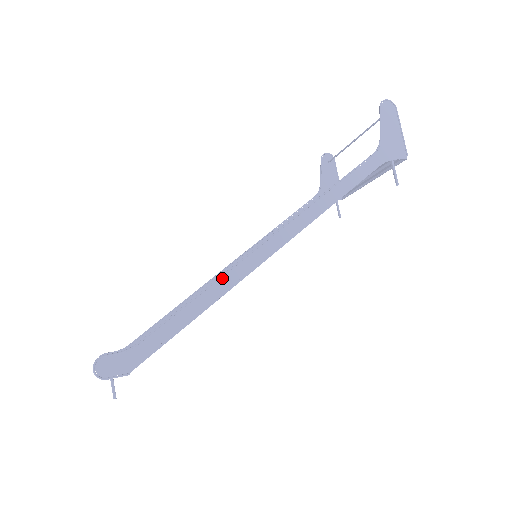
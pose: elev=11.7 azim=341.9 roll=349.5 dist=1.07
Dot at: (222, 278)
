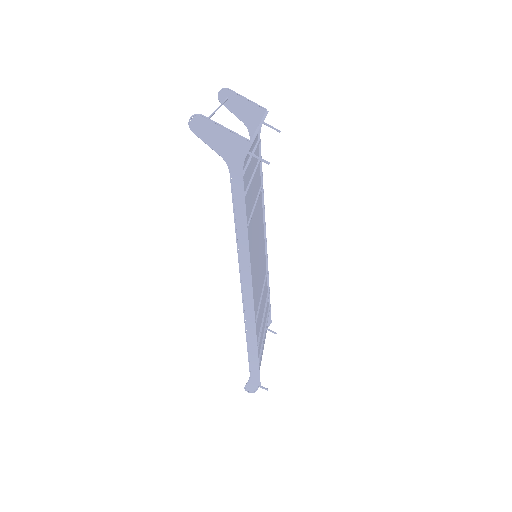
Dot at: (246, 326)
